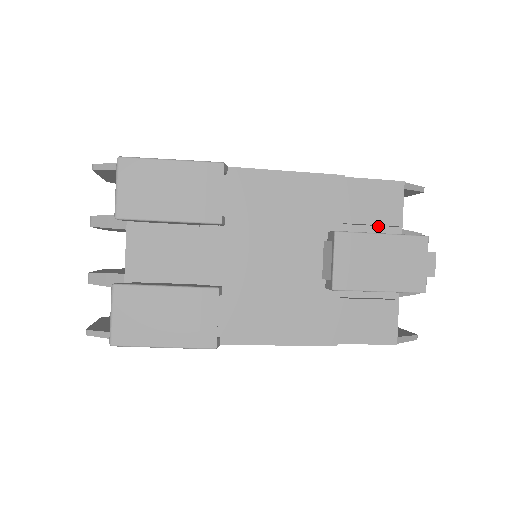
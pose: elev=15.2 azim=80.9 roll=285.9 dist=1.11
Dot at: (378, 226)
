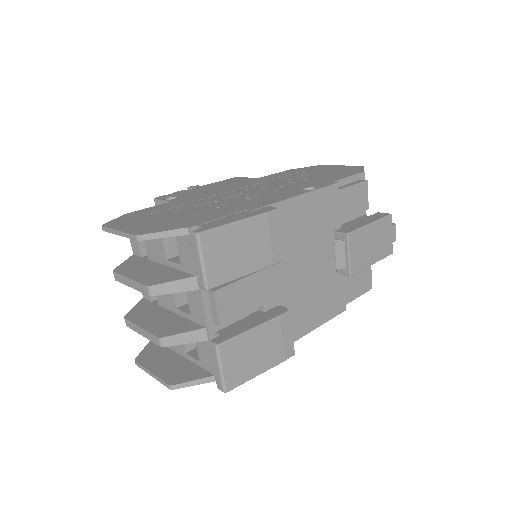
Dot at: occluded
